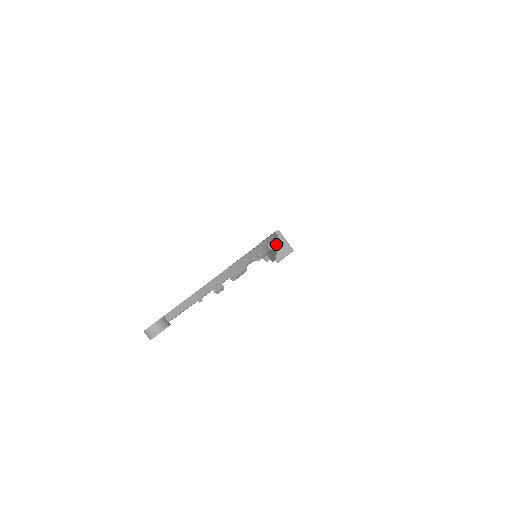
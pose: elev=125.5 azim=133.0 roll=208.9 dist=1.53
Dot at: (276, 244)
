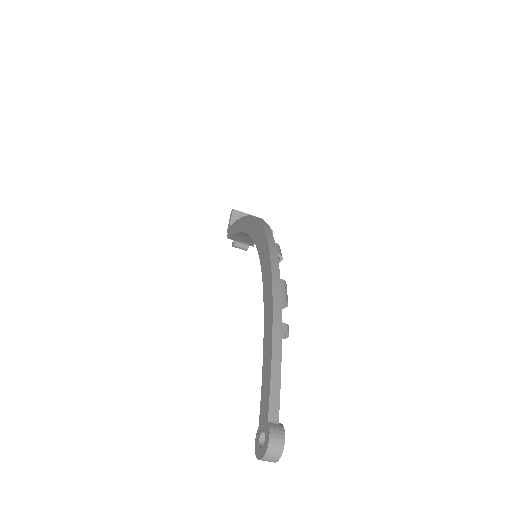
Dot at: (270, 228)
